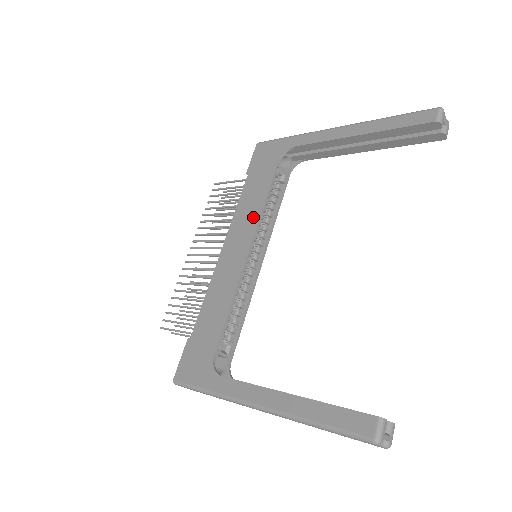
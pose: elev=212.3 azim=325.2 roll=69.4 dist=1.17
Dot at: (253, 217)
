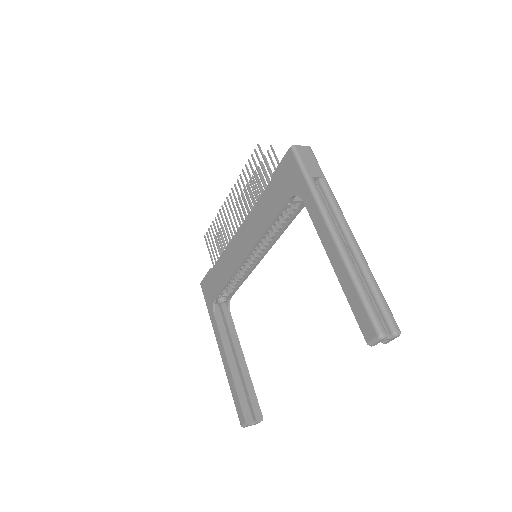
Dot at: (258, 232)
